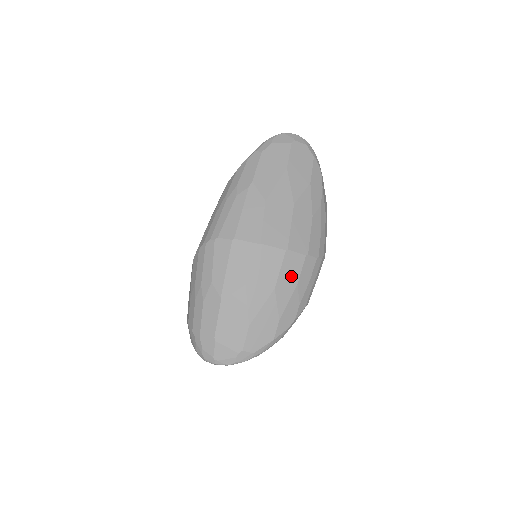
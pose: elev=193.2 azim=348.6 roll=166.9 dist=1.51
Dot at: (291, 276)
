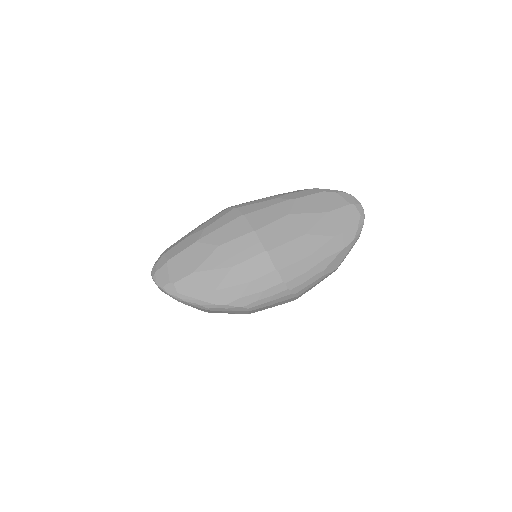
Dot at: (252, 271)
